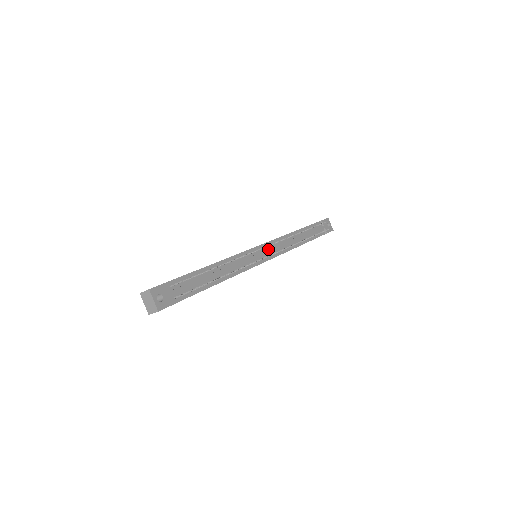
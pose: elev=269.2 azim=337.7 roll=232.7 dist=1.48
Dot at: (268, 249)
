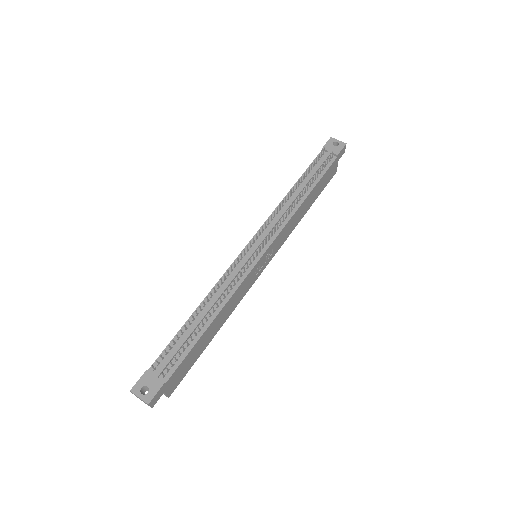
Dot at: (257, 243)
